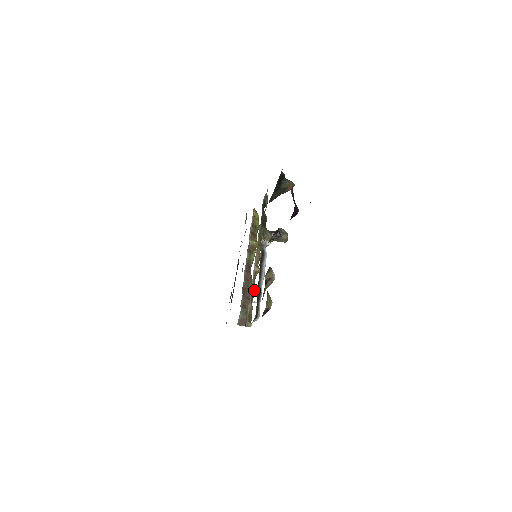
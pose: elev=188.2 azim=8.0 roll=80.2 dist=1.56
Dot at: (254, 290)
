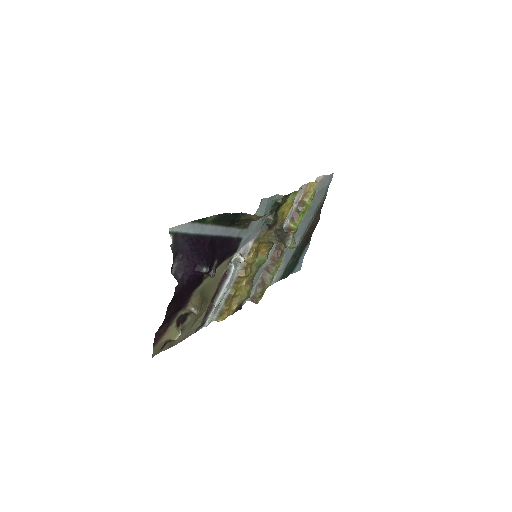
Dot at: (231, 293)
